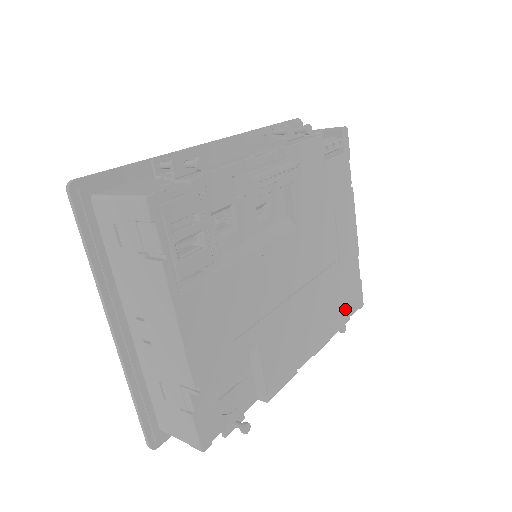
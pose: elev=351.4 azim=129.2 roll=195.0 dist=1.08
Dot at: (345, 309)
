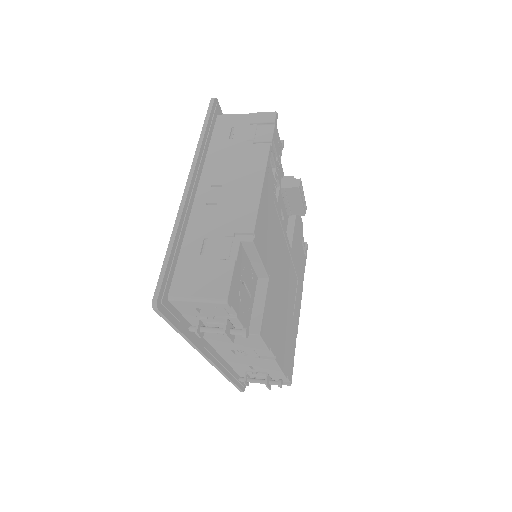
Dot at: (287, 363)
